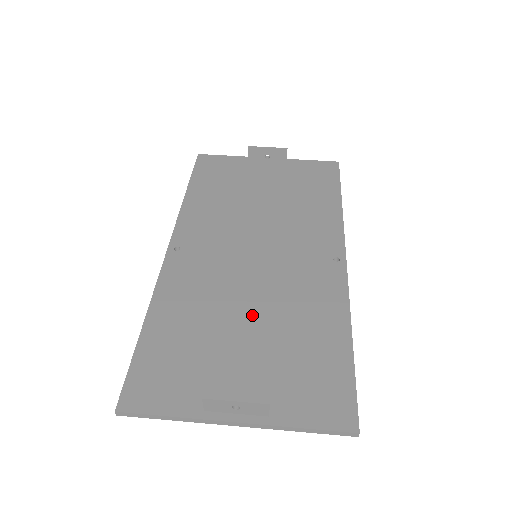
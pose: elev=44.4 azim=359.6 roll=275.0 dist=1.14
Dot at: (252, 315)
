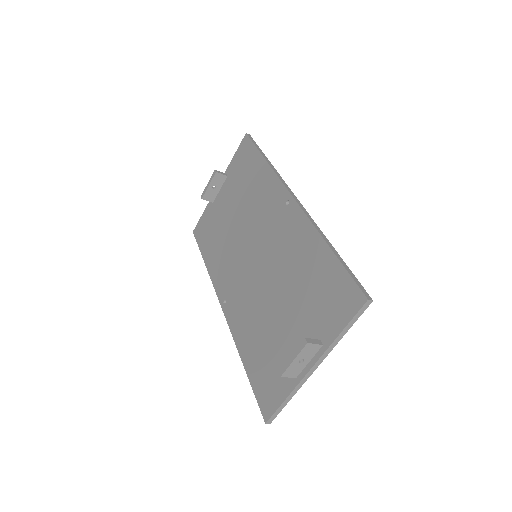
Dot at: (277, 295)
